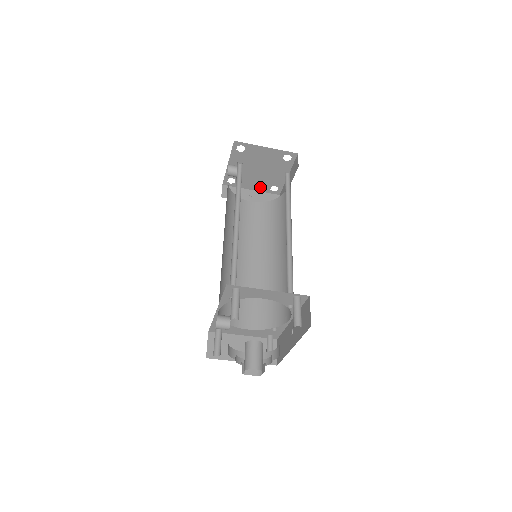
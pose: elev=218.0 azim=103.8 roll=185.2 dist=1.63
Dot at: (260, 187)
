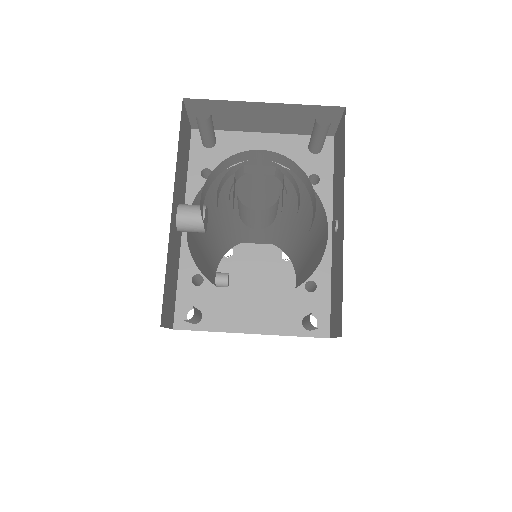
Dot at: occluded
